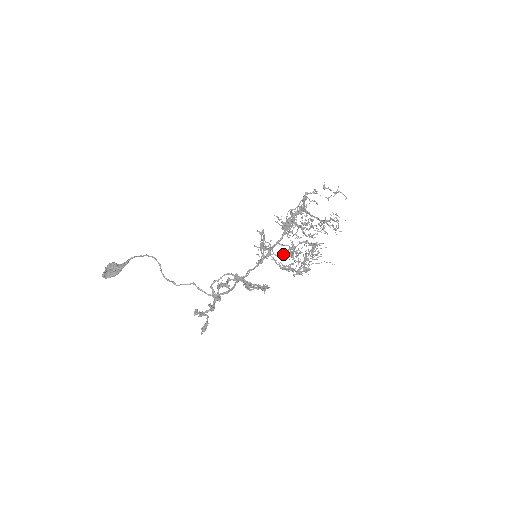
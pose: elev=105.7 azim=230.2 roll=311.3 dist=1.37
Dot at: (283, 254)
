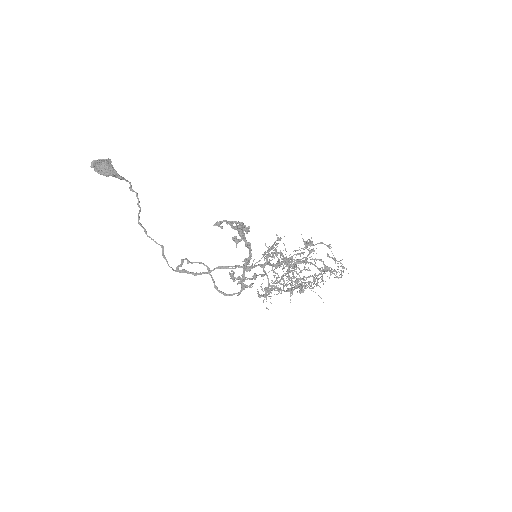
Dot at: occluded
